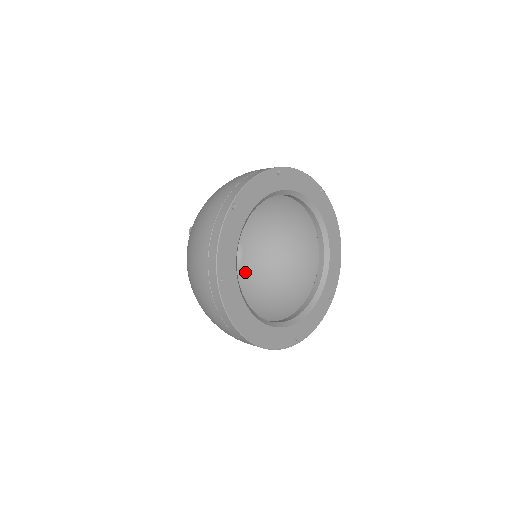
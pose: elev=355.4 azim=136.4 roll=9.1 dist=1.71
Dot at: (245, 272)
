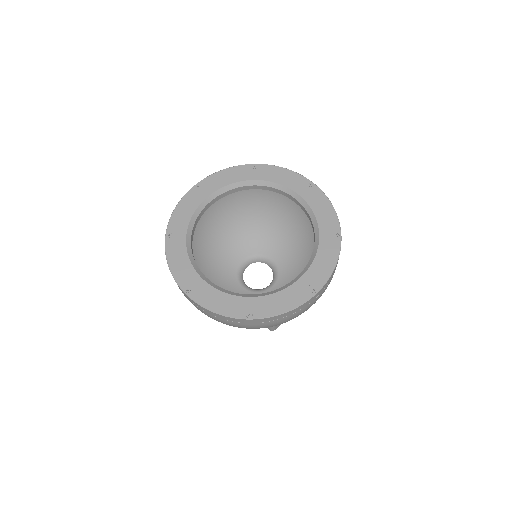
Dot at: occluded
